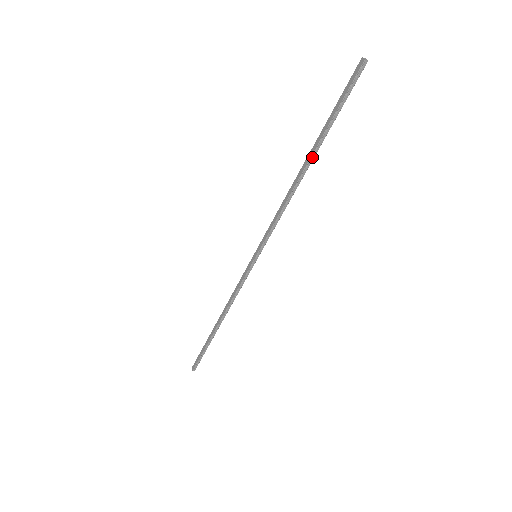
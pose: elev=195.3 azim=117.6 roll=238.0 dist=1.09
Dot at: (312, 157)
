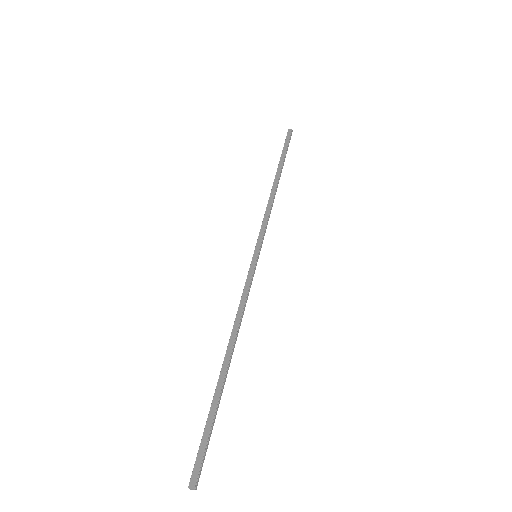
Dot at: (280, 174)
